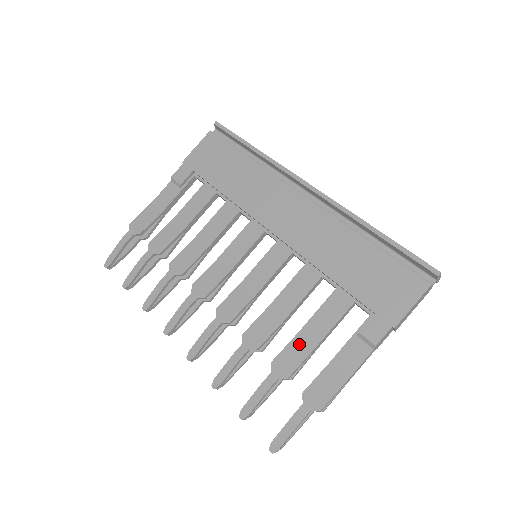
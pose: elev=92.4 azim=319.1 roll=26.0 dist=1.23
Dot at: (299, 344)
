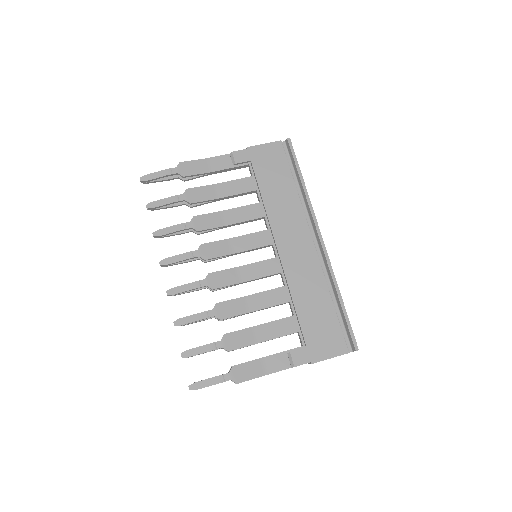
Dot at: (249, 334)
